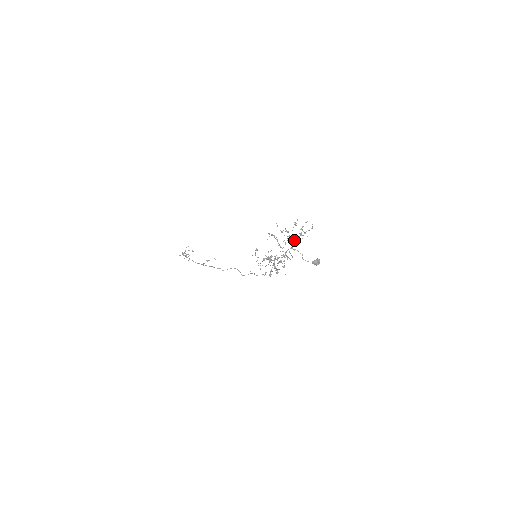
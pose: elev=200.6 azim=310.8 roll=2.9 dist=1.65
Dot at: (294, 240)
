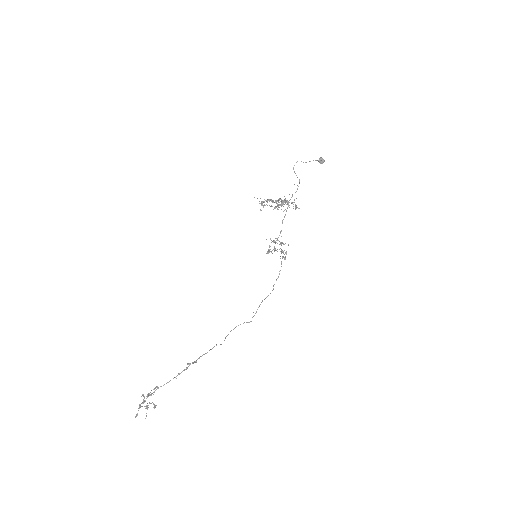
Dot at: (283, 200)
